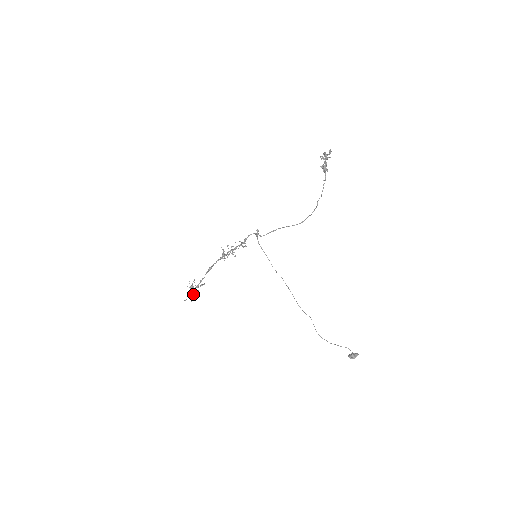
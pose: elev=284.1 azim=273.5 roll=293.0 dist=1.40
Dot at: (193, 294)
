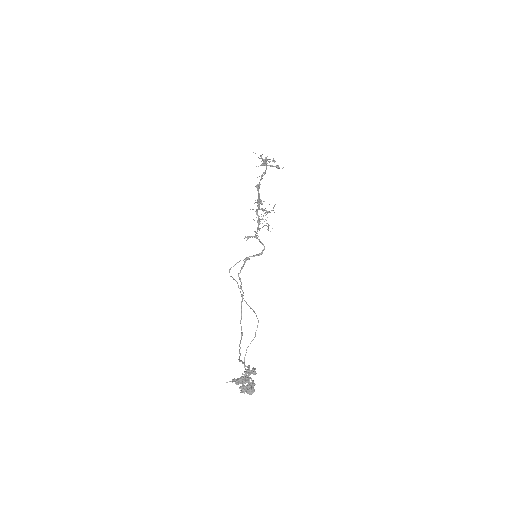
Dot at: occluded
